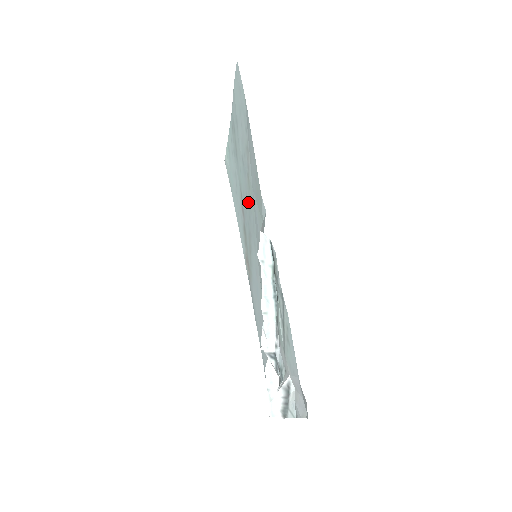
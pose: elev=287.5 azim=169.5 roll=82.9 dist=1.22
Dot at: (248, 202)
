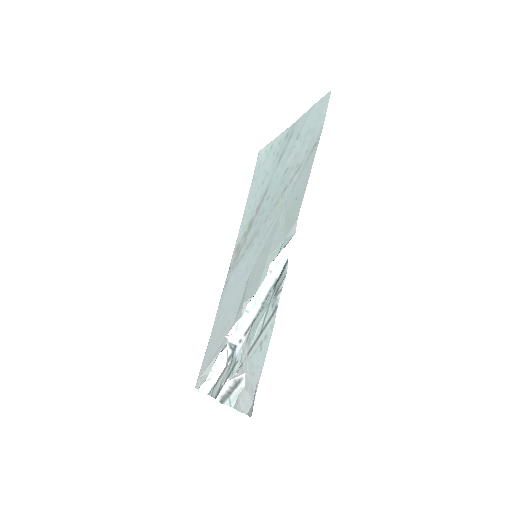
Dot at: (272, 207)
